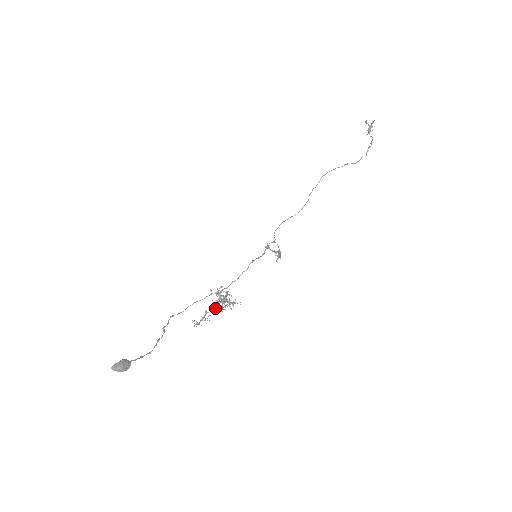
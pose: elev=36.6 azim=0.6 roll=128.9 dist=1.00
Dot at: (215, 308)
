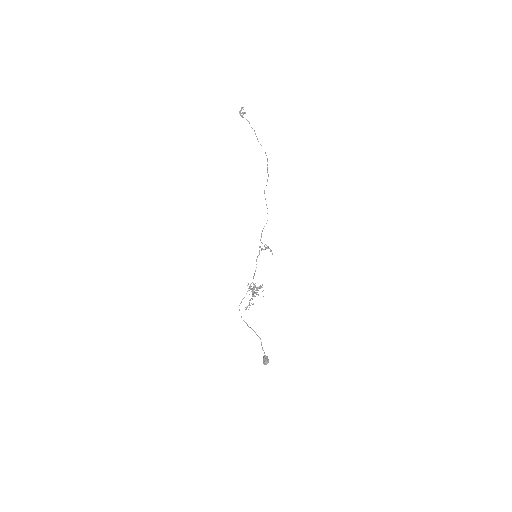
Dot at: (253, 296)
